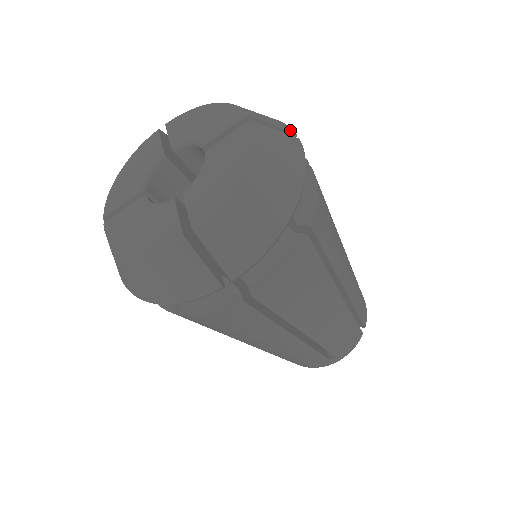
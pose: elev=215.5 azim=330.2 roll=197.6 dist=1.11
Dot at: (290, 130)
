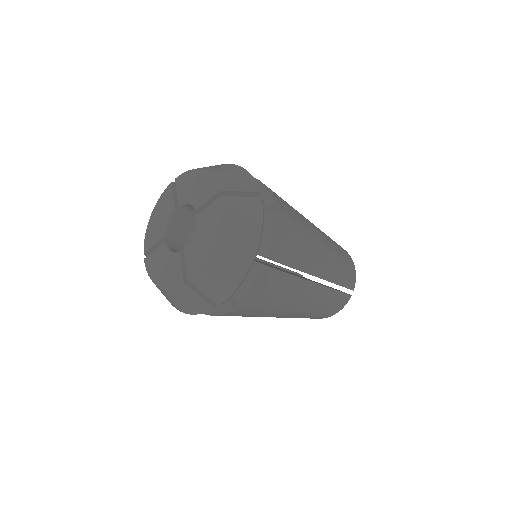
Dot at: (255, 189)
